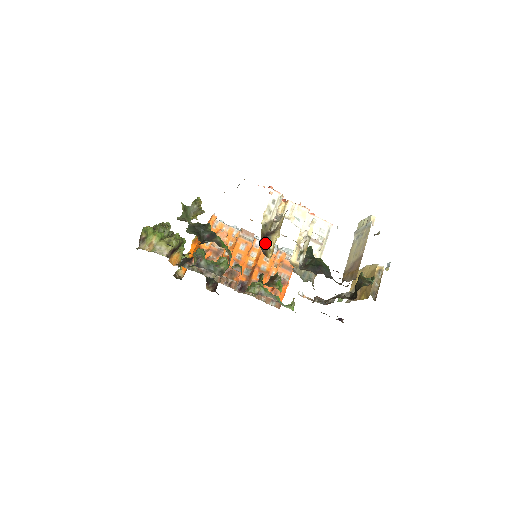
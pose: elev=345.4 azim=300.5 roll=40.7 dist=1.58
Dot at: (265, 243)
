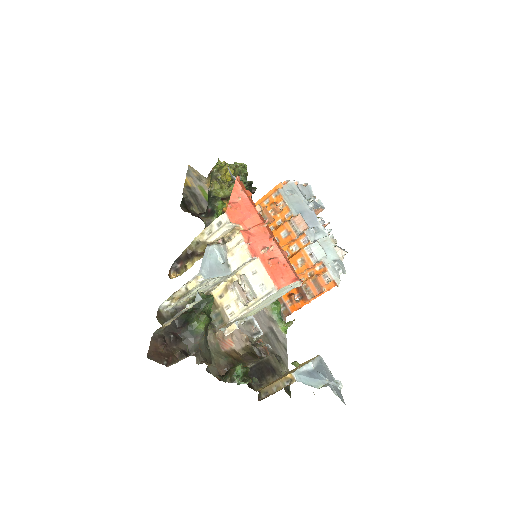
Dot at: (185, 260)
